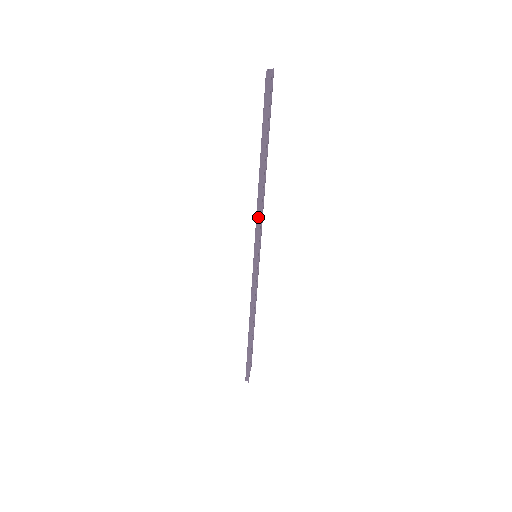
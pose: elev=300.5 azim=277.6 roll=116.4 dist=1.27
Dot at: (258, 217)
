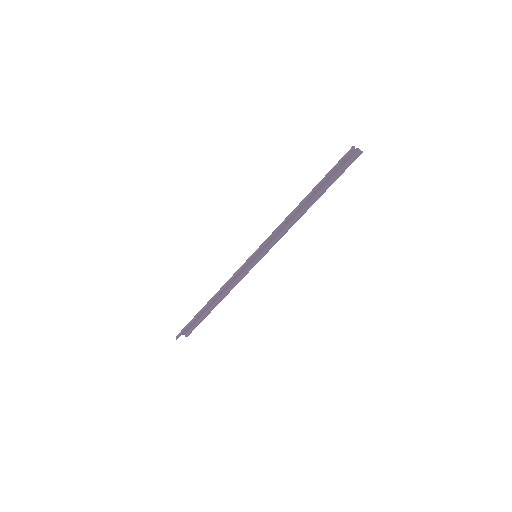
Dot at: (277, 229)
